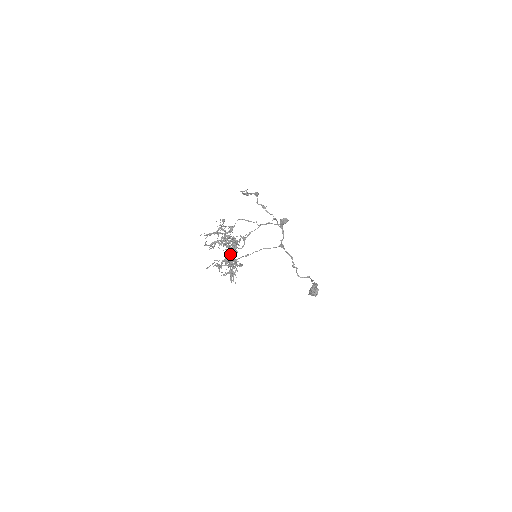
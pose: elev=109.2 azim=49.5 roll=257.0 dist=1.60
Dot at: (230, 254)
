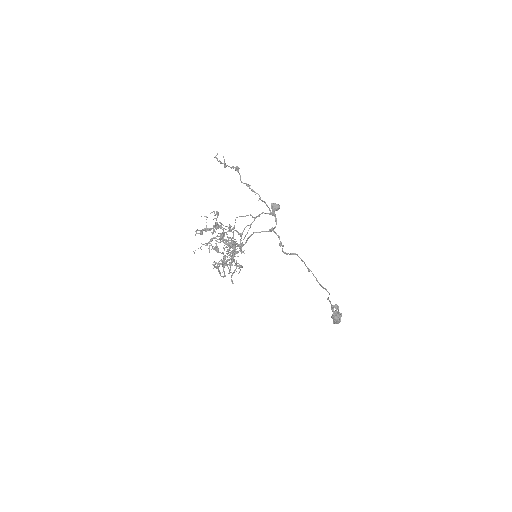
Dot at: (228, 252)
